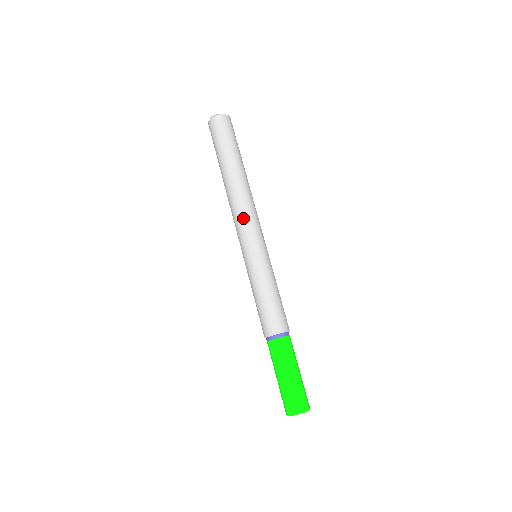
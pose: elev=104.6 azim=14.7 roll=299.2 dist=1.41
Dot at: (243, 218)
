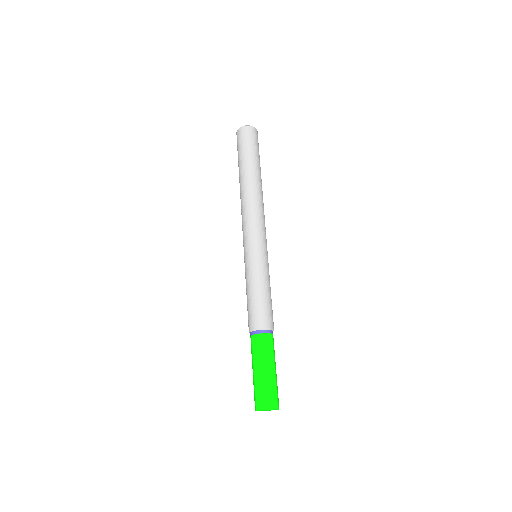
Dot at: (260, 219)
